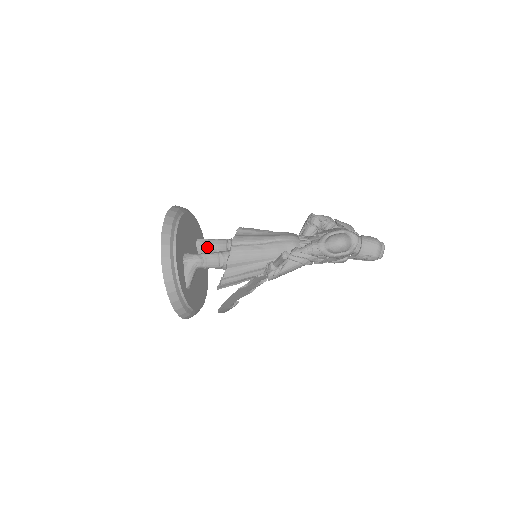
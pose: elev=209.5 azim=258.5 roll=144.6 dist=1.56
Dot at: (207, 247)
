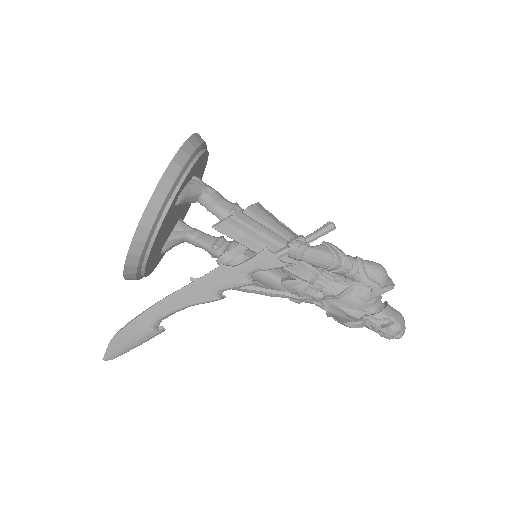
Dot at: (190, 229)
